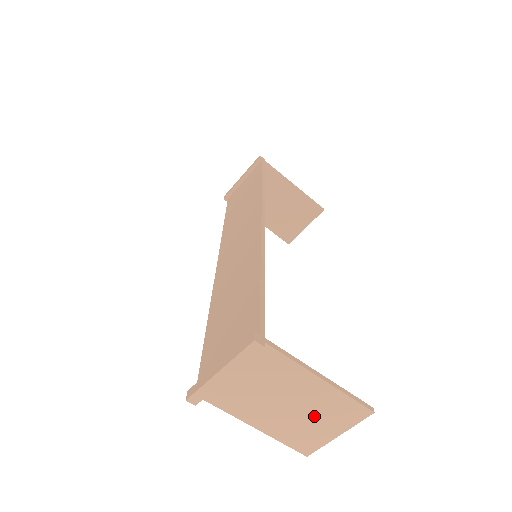
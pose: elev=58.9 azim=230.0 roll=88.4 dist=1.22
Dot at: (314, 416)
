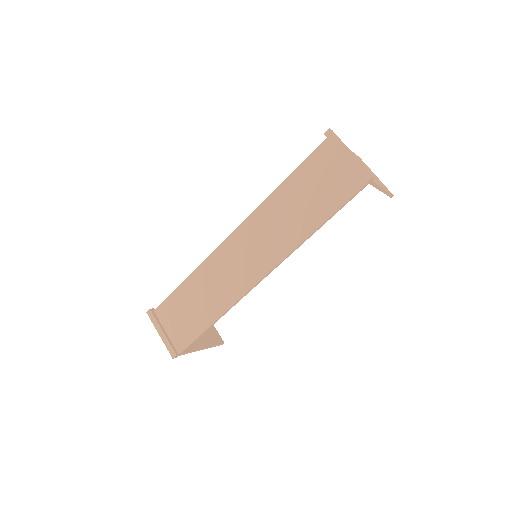
Dot at: occluded
